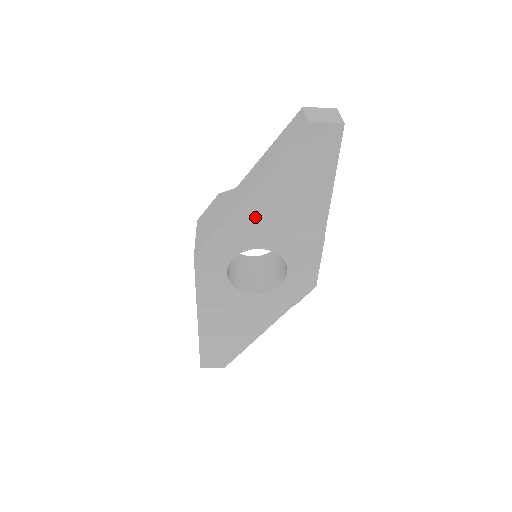
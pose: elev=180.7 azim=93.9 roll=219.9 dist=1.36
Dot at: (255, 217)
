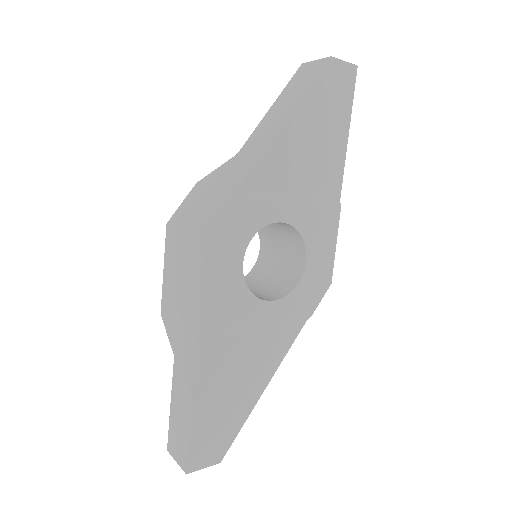
Dot at: (278, 174)
